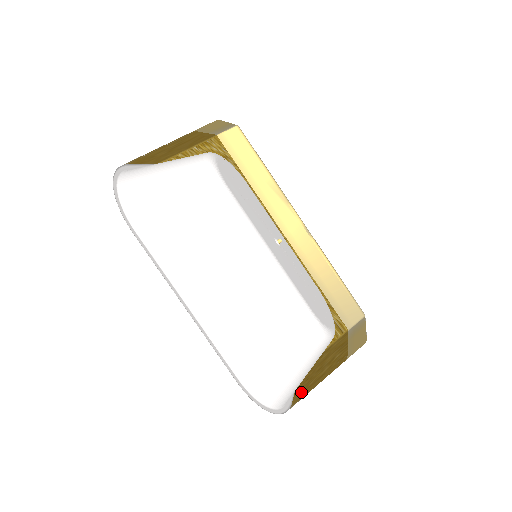
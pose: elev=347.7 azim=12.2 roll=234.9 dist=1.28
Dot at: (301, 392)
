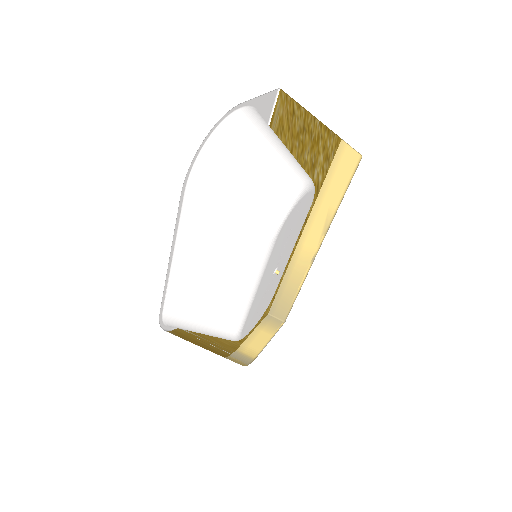
Dot at: occluded
